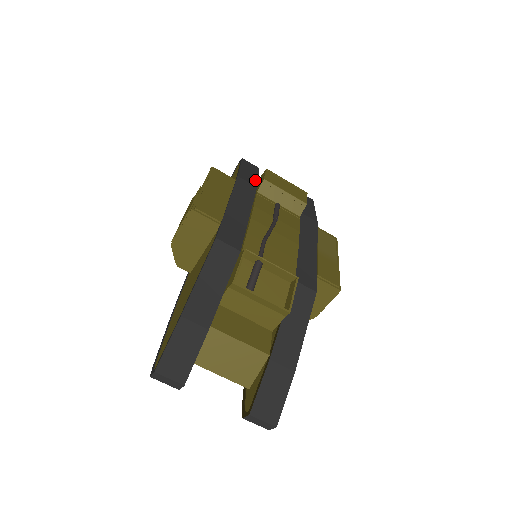
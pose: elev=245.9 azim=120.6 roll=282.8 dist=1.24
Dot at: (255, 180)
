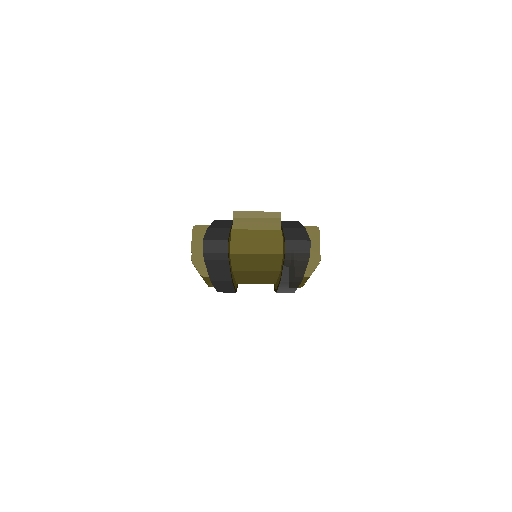
Dot at: occluded
